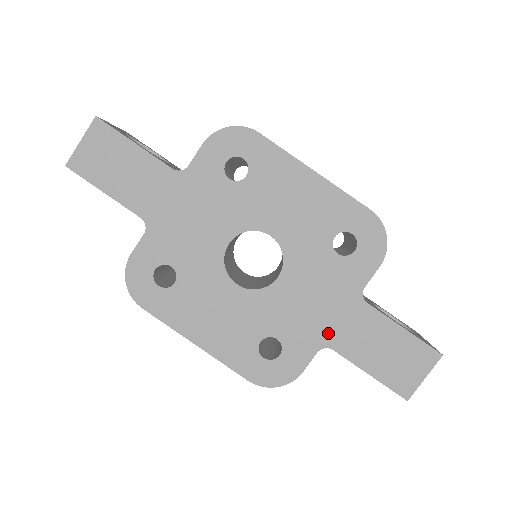
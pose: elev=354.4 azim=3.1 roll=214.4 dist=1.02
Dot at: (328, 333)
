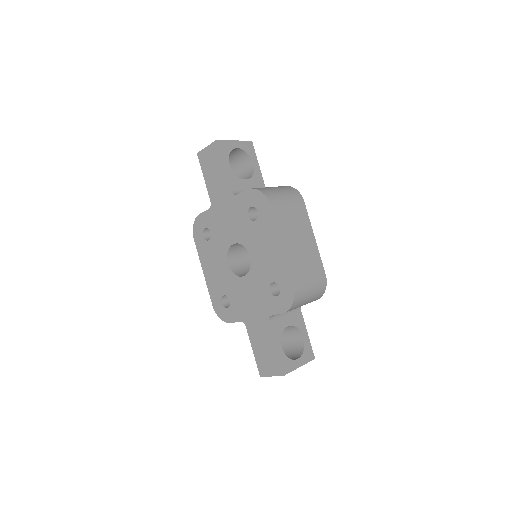
Dot at: (248, 318)
